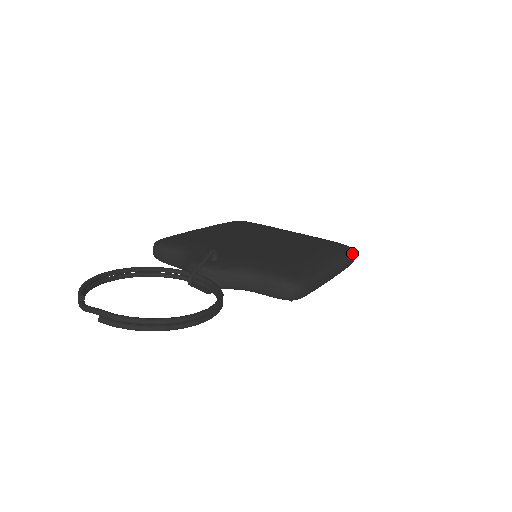
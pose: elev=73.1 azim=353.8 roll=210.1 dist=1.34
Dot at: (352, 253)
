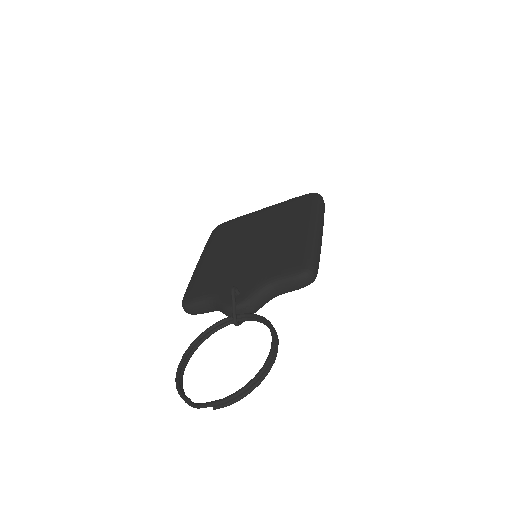
Dot at: (320, 199)
